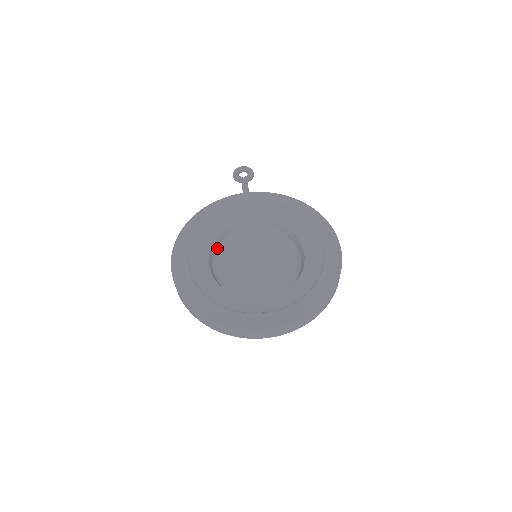
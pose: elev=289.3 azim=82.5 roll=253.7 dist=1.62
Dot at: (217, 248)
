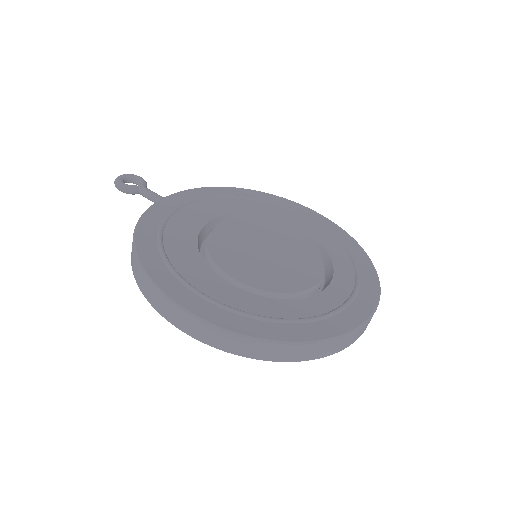
Dot at: (214, 262)
